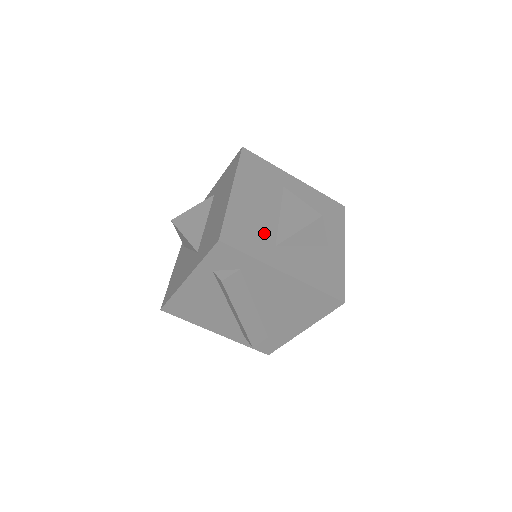
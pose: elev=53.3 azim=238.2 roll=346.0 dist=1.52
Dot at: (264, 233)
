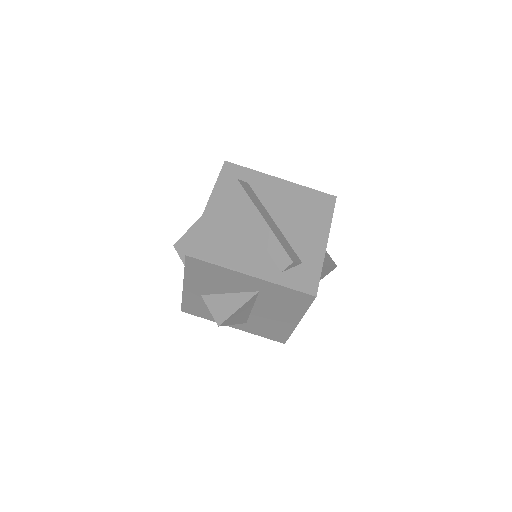
Dot at: occluded
